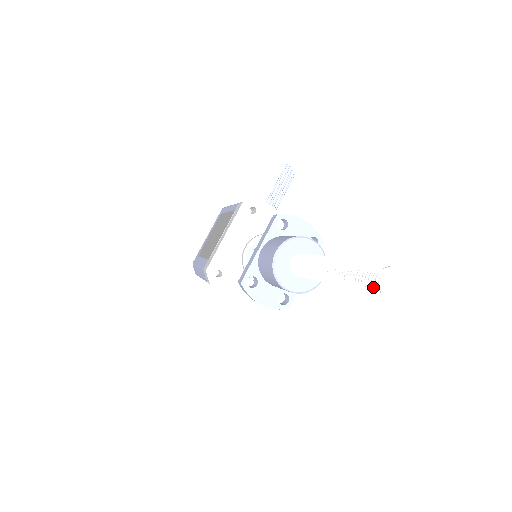
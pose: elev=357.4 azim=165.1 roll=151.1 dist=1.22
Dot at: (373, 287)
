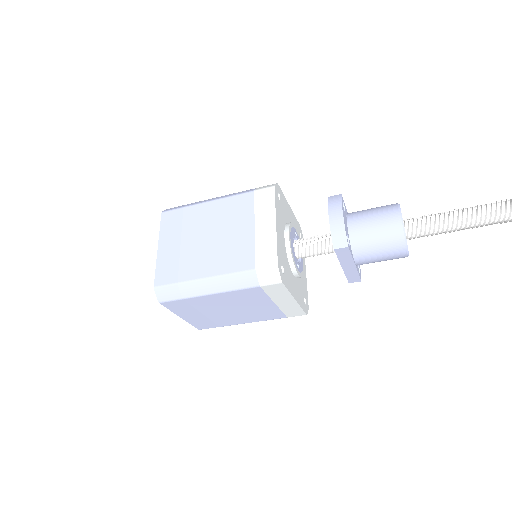
Dot at: out of frame
